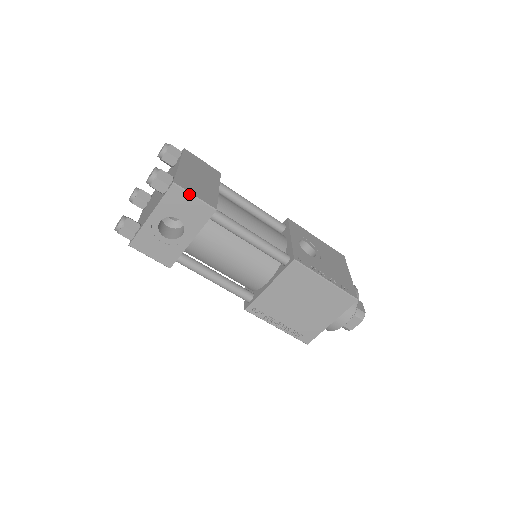
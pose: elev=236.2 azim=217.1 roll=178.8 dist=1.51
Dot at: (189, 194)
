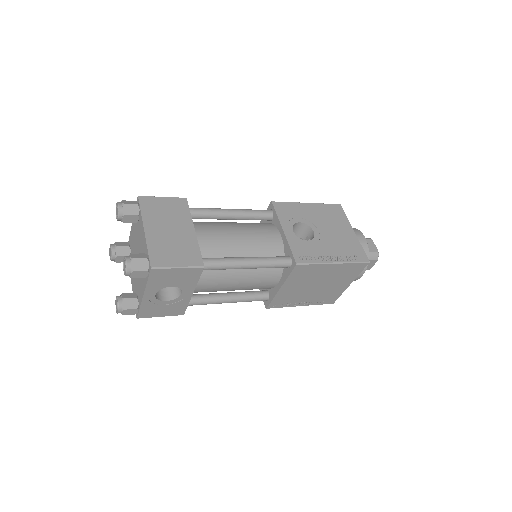
Dot at: (171, 269)
